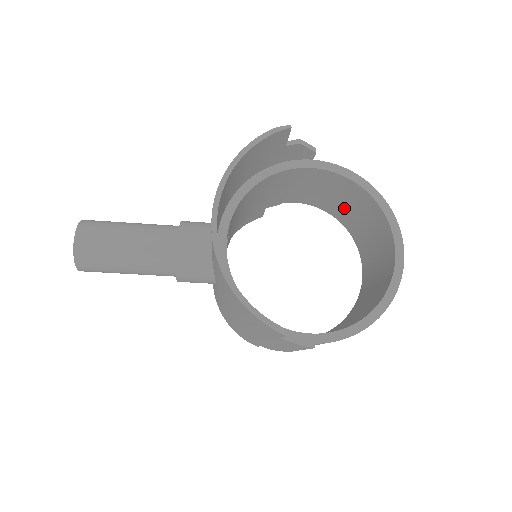
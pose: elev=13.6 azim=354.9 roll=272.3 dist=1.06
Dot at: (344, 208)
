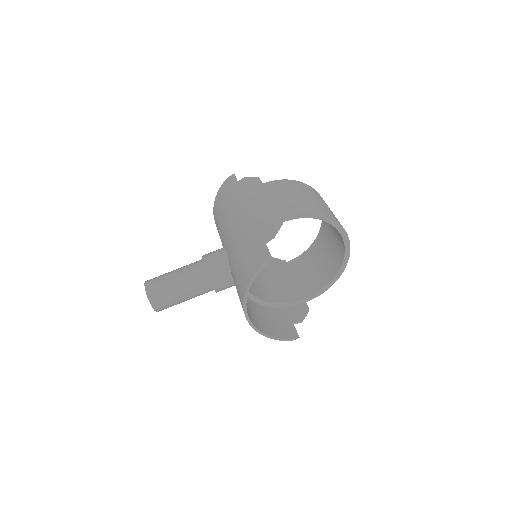
Dot at: occluded
